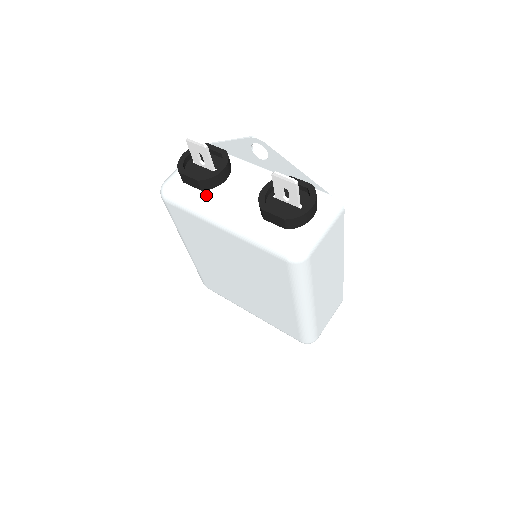
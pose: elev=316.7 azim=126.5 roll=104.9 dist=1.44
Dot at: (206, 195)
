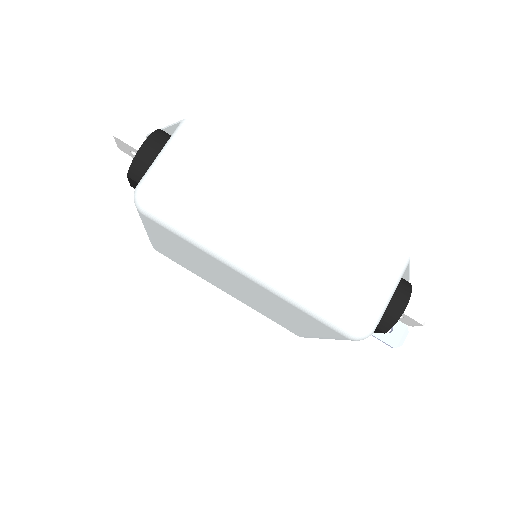
Dot at: occluded
